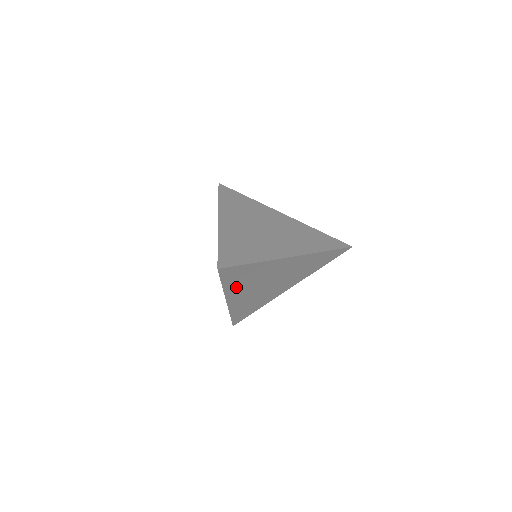
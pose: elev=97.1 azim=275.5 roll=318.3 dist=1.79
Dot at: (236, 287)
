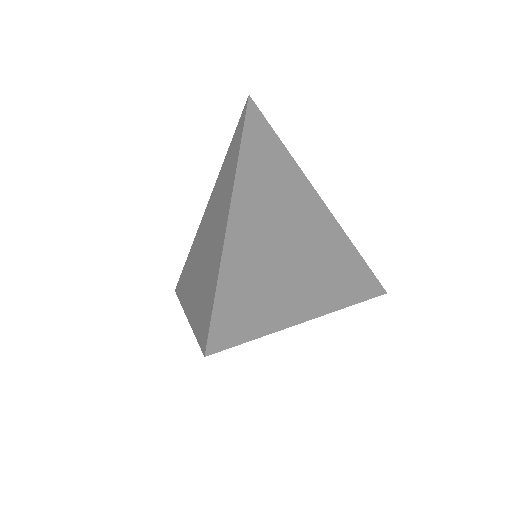
Dot at: occluded
